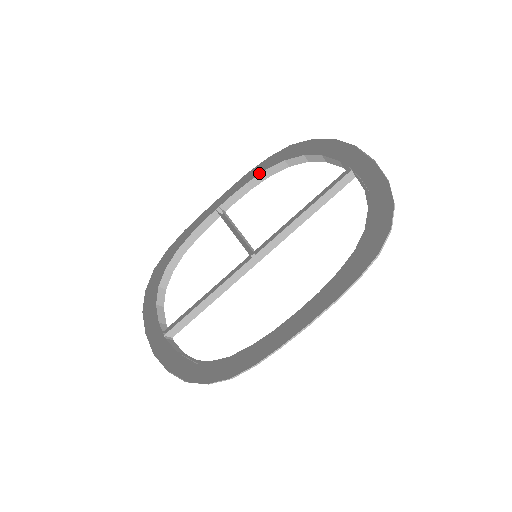
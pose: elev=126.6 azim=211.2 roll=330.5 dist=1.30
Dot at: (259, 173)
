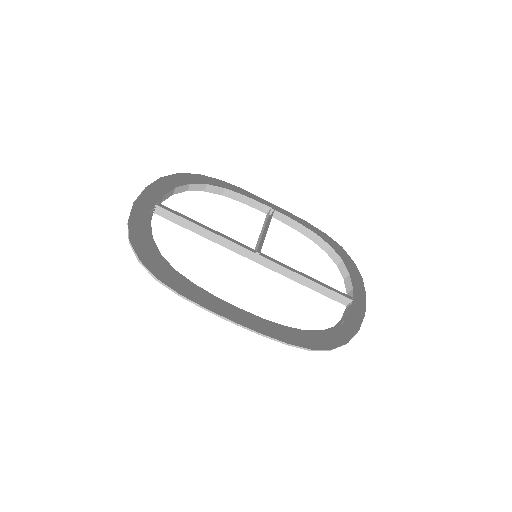
Dot at: occluded
